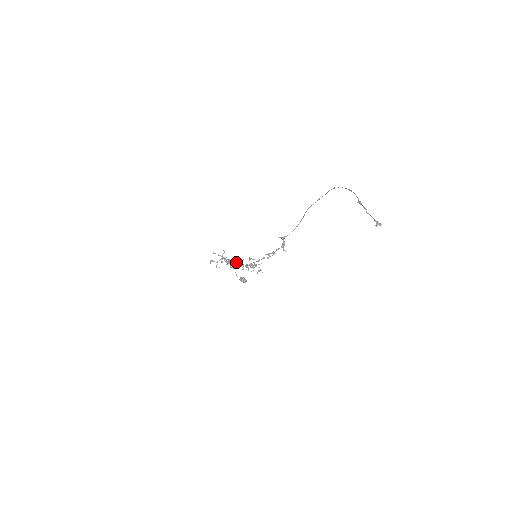
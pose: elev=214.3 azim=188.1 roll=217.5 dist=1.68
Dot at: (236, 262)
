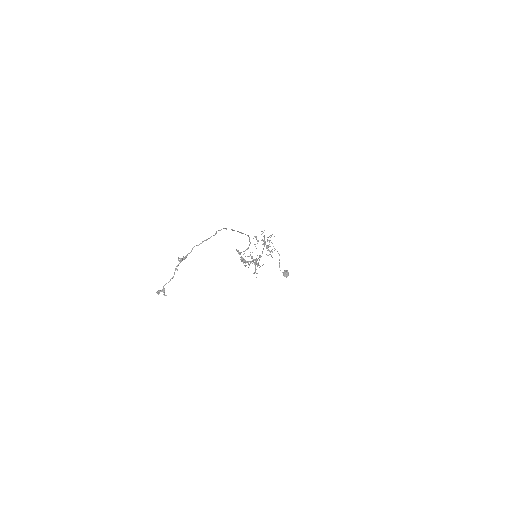
Dot at: (262, 251)
